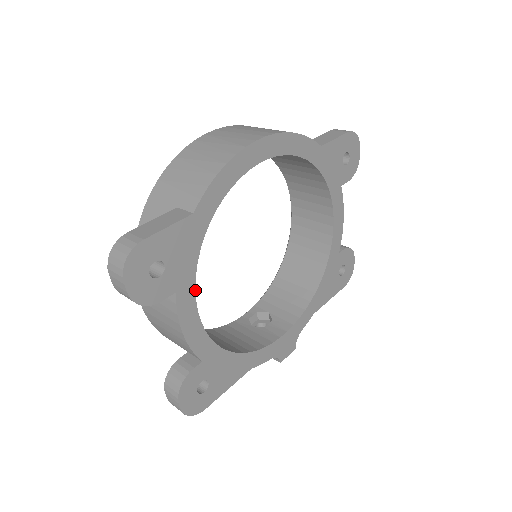
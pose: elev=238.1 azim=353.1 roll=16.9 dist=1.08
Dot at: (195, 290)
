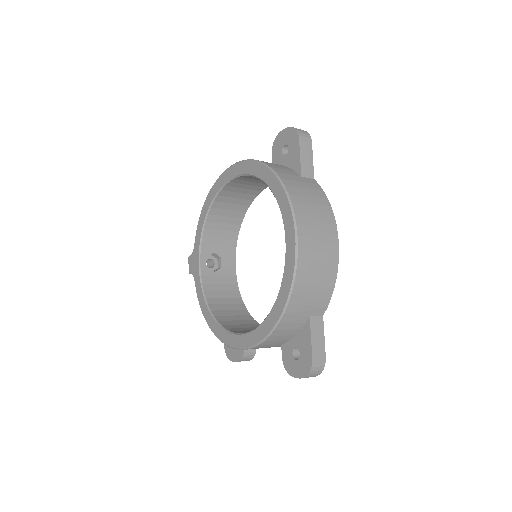
Dot at: occluded
